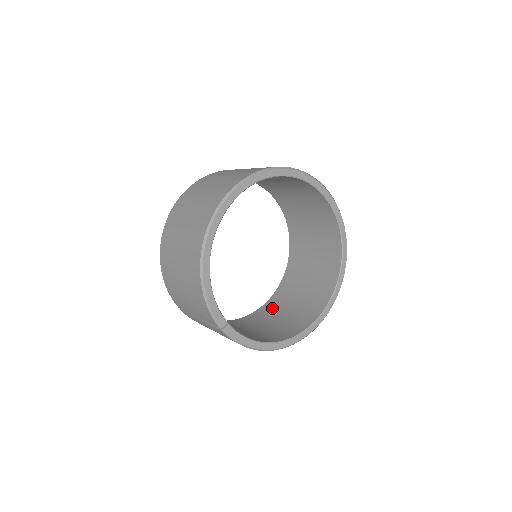
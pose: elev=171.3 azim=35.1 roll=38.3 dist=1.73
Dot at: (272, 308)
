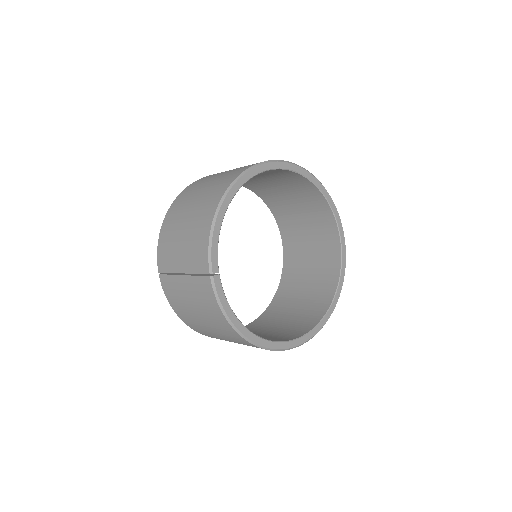
Dot at: occluded
